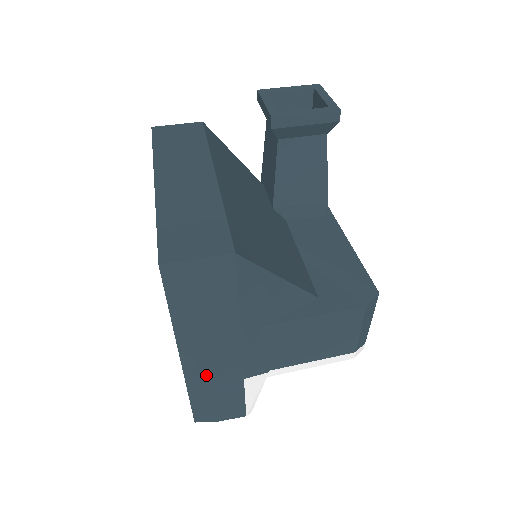
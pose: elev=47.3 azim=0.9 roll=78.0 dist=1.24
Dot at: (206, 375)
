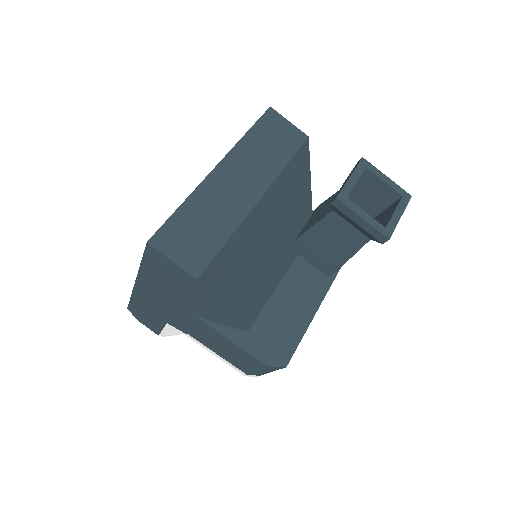
Dot at: (145, 301)
